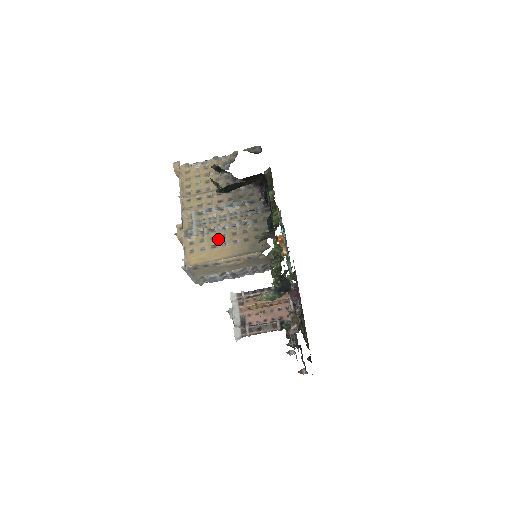
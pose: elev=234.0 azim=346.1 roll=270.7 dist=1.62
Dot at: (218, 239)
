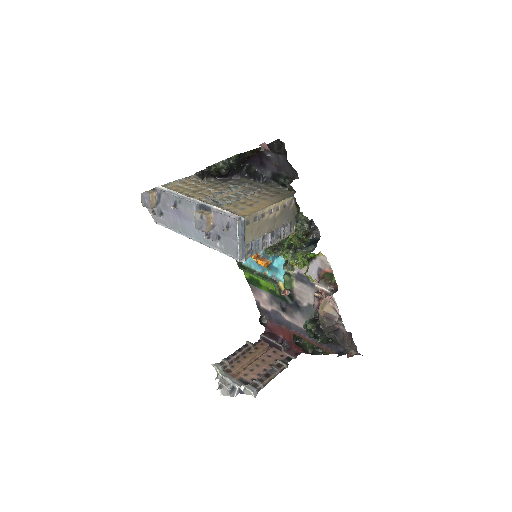
Dot at: (249, 201)
